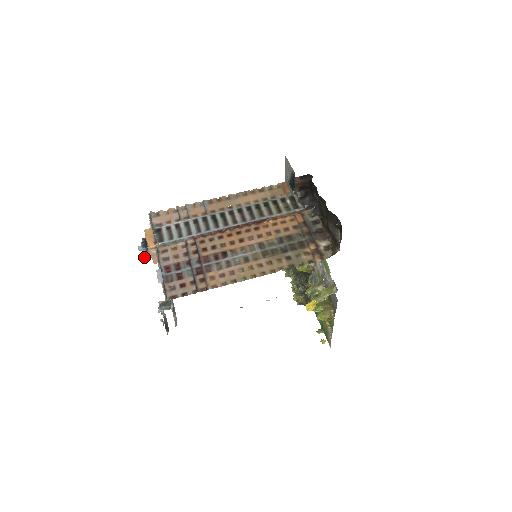
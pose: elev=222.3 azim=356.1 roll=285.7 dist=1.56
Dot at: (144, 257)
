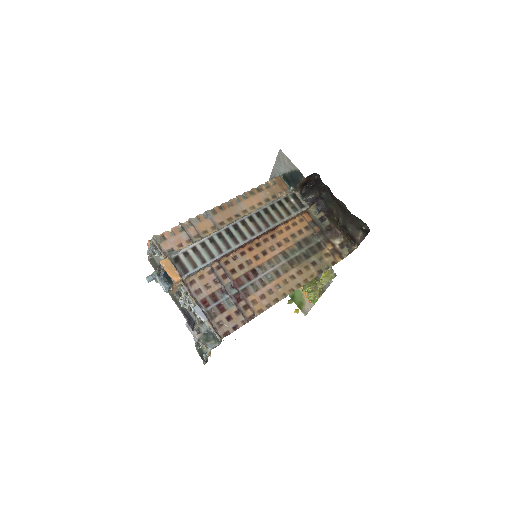
Dot at: occluded
